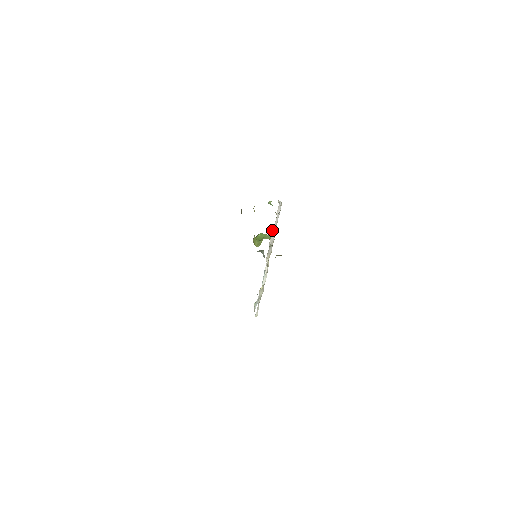
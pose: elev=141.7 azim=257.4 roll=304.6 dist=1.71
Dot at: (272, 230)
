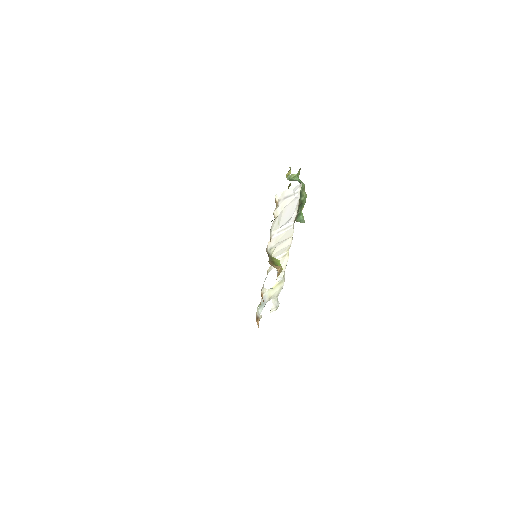
Dot at: (276, 227)
